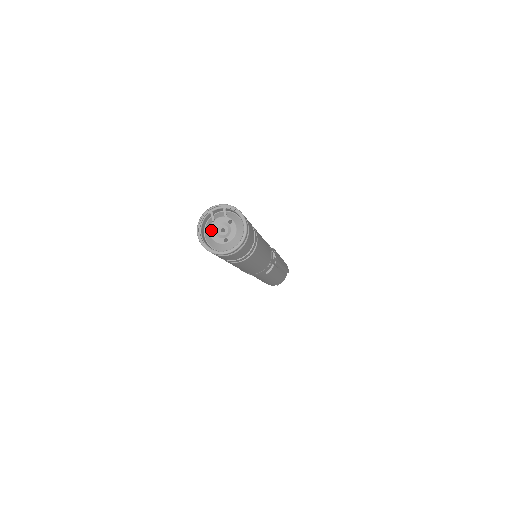
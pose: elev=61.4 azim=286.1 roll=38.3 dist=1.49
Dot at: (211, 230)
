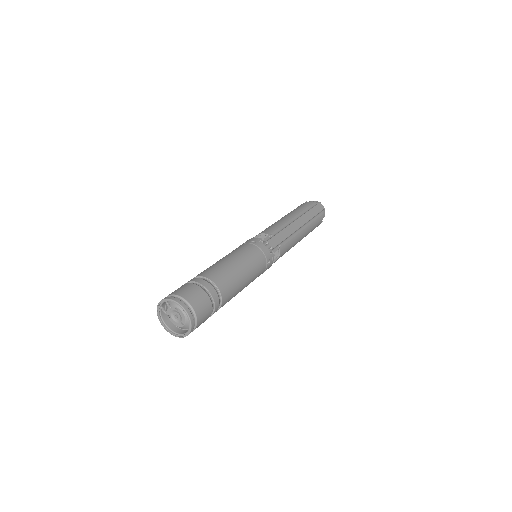
Dot at: (170, 319)
